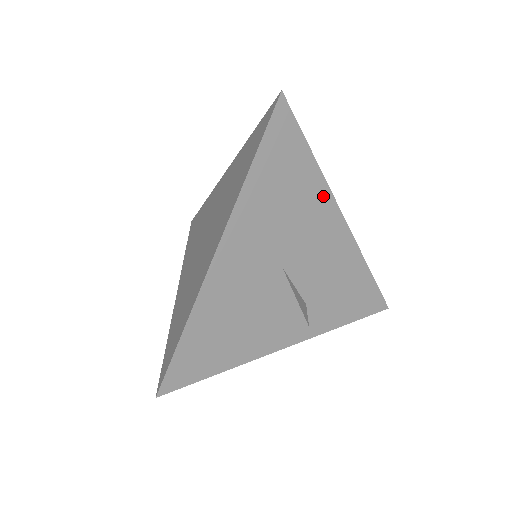
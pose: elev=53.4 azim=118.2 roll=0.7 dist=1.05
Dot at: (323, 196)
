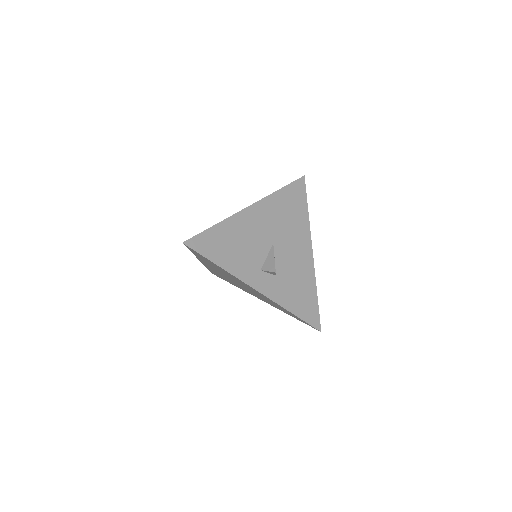
Dot at: (306, 231)
